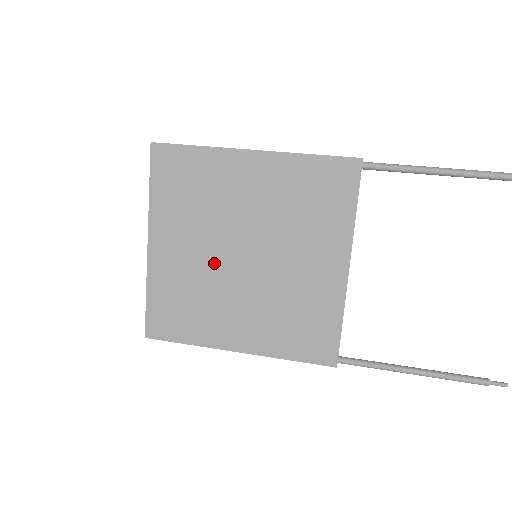
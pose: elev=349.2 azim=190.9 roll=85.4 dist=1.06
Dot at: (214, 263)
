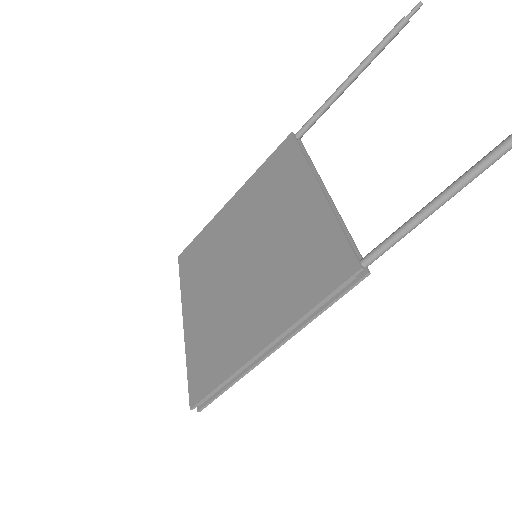
Dot at: (226, 288)
